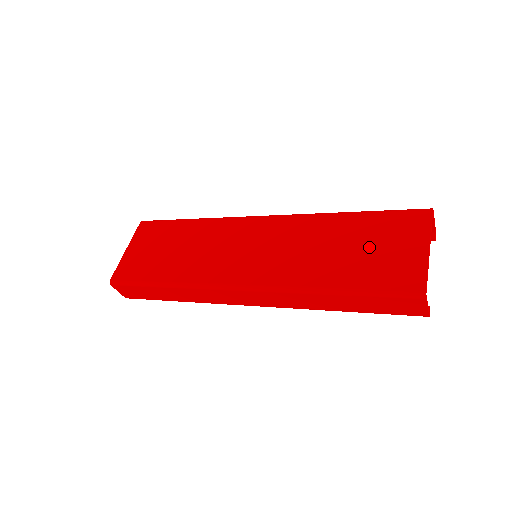
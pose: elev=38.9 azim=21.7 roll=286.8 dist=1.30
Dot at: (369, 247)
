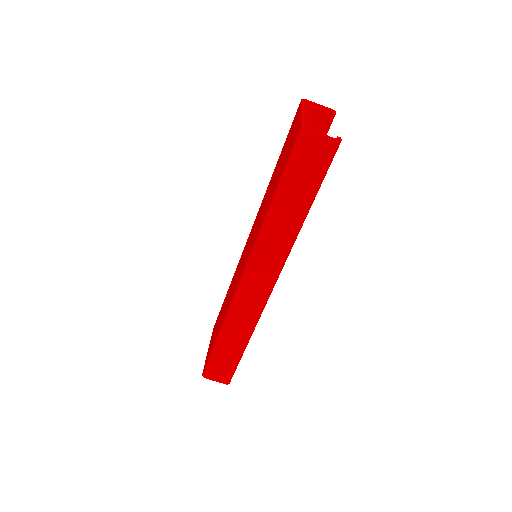
Dot at: (282, 159)
